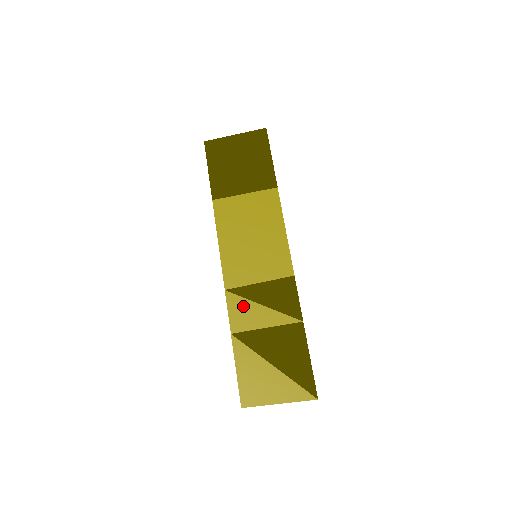
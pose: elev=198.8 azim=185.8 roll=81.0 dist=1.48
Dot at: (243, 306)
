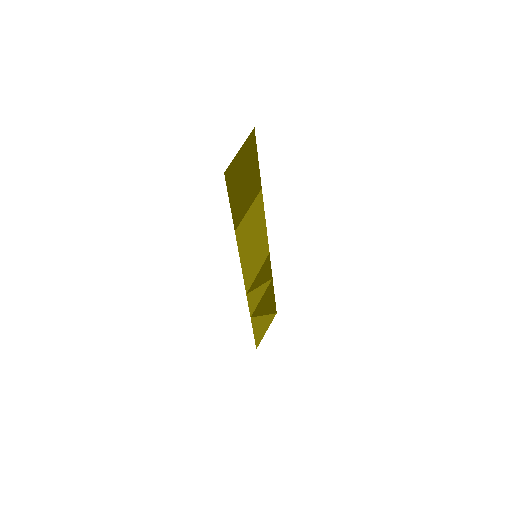
Dot at: (253, 296)
